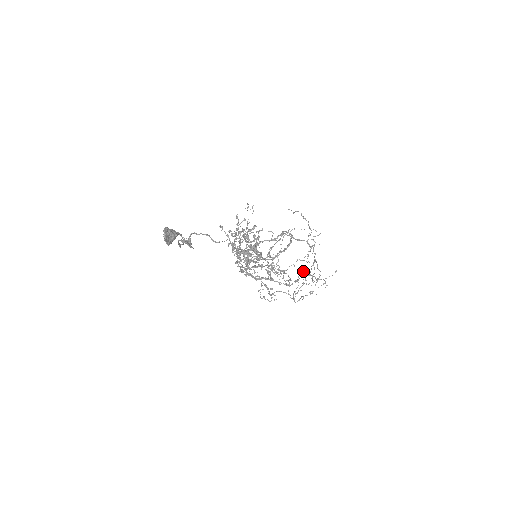
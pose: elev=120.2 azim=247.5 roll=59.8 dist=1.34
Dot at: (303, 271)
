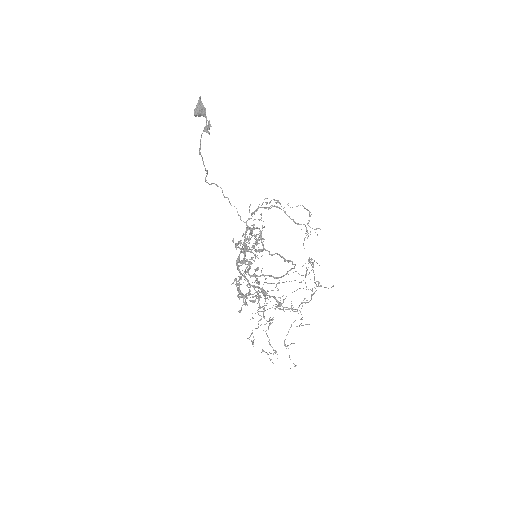
Dot at: (300, 304)
